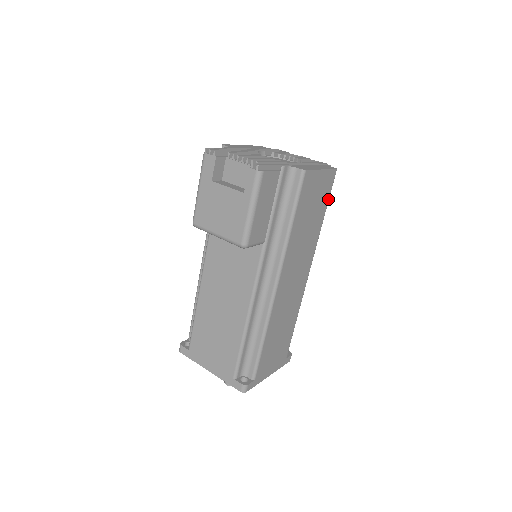
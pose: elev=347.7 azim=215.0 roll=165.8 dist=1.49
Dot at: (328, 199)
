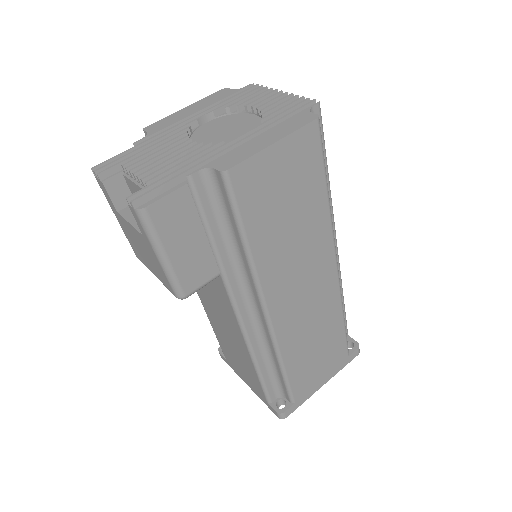
Dot at: (322, 167)
